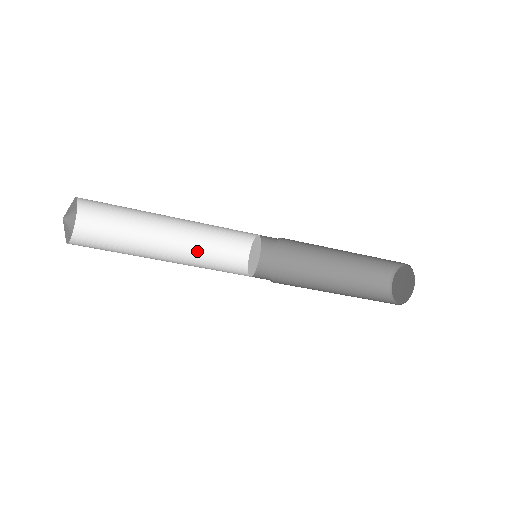
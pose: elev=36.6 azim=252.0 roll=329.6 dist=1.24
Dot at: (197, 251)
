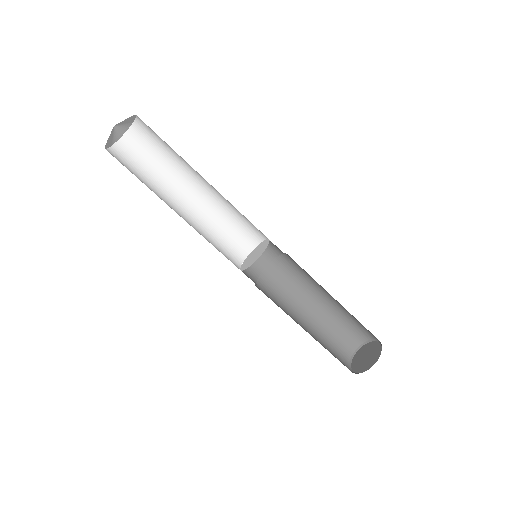
Dot at: (213, 217)
